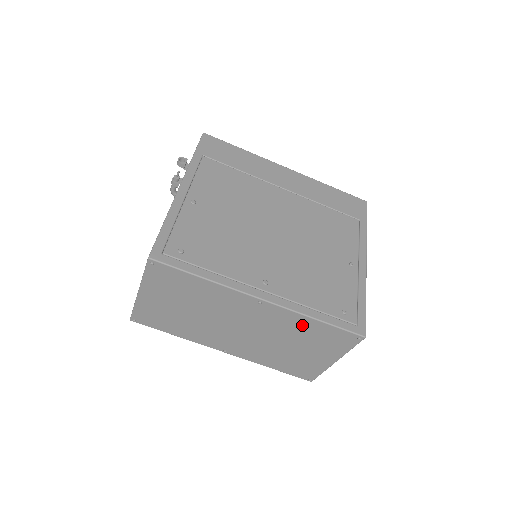
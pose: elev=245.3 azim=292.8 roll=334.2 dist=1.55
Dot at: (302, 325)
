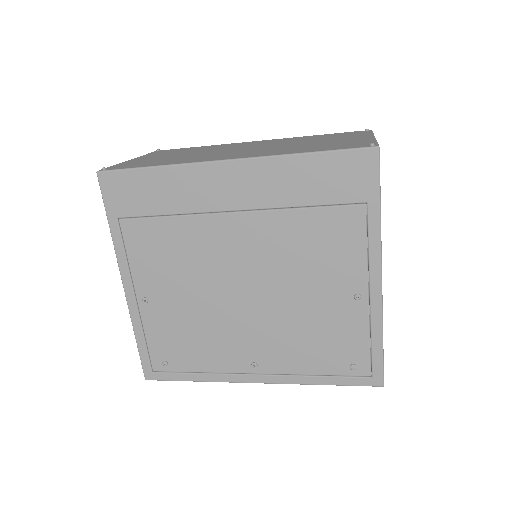
Dot at: occluded
